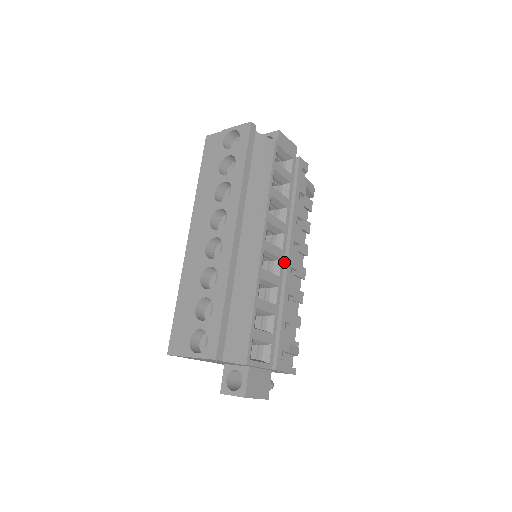
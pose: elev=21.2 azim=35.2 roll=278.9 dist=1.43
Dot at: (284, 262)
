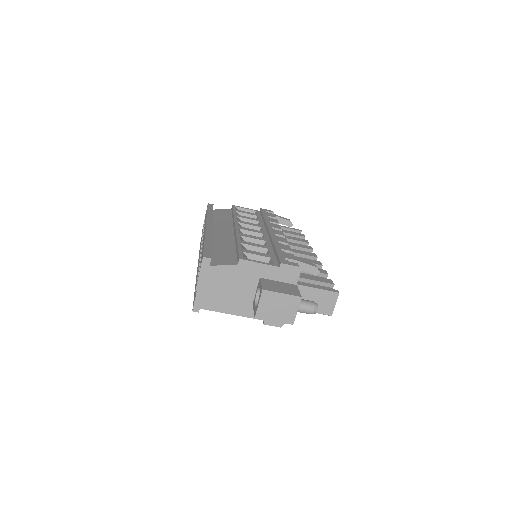
Dot at: (268, 235)
